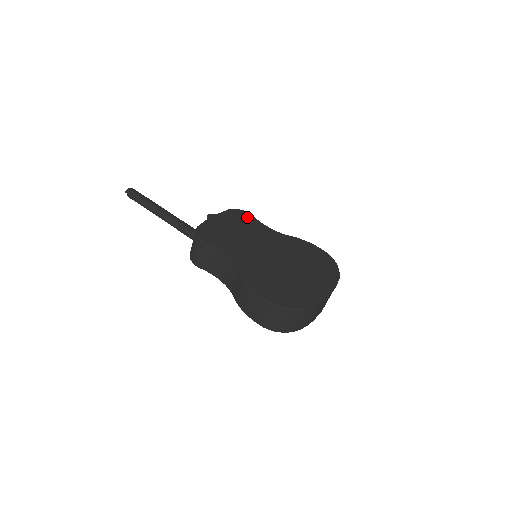
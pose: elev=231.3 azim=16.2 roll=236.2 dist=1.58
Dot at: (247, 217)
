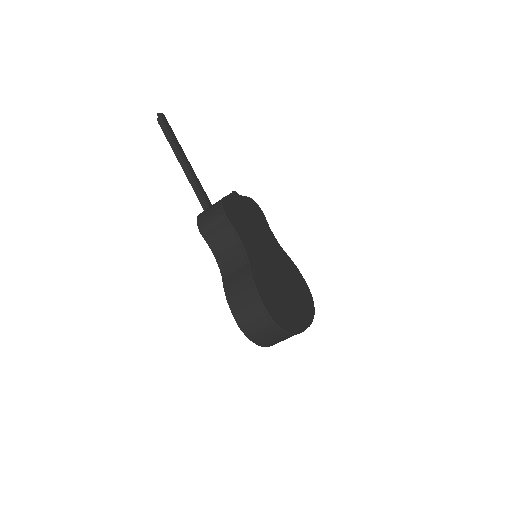
Dot at: (261, 215)
